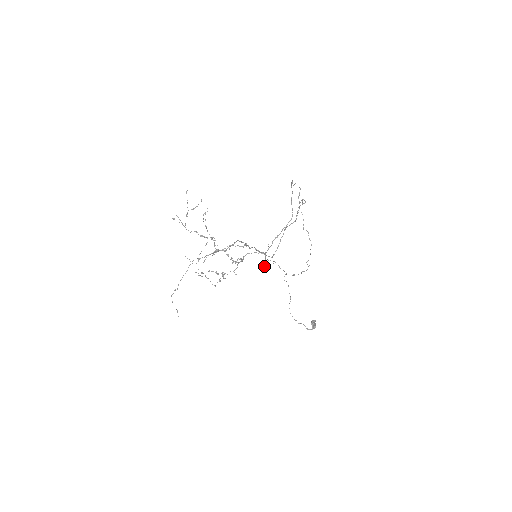
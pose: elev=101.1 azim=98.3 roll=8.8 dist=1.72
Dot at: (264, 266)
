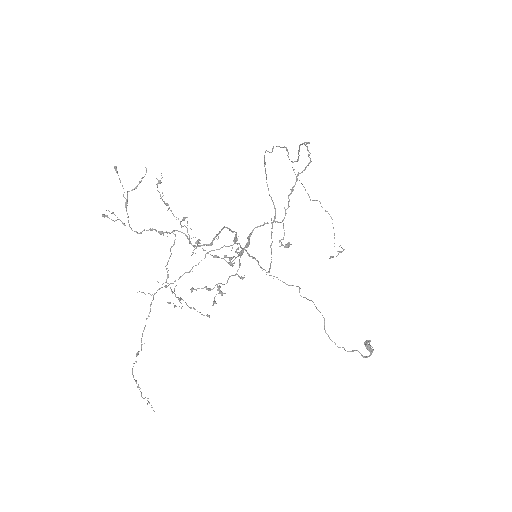
Dot at: (287, 245)
